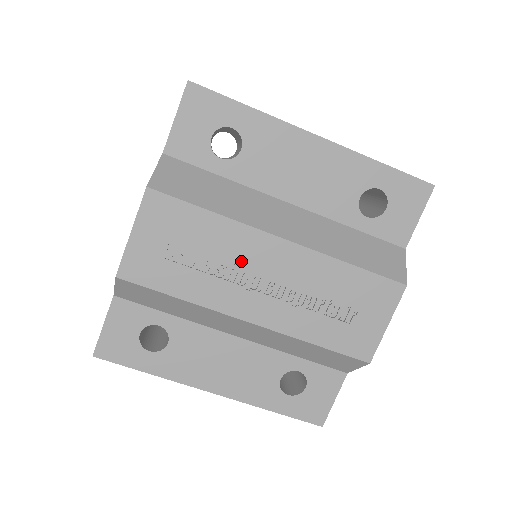
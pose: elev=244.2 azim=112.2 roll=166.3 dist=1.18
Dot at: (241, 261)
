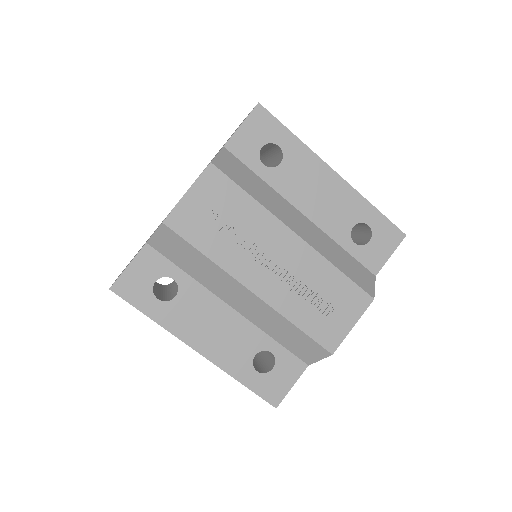
Dot at: (261, 241)
